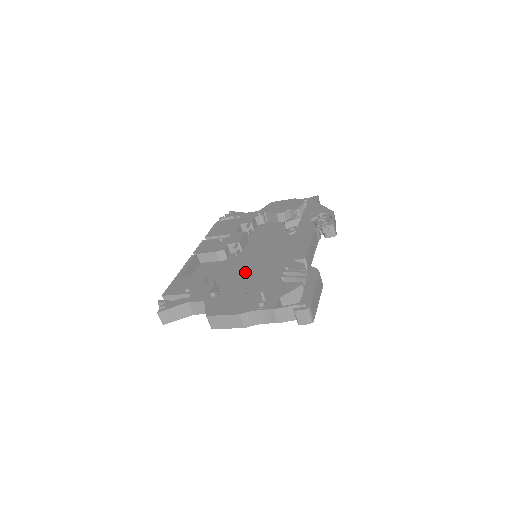
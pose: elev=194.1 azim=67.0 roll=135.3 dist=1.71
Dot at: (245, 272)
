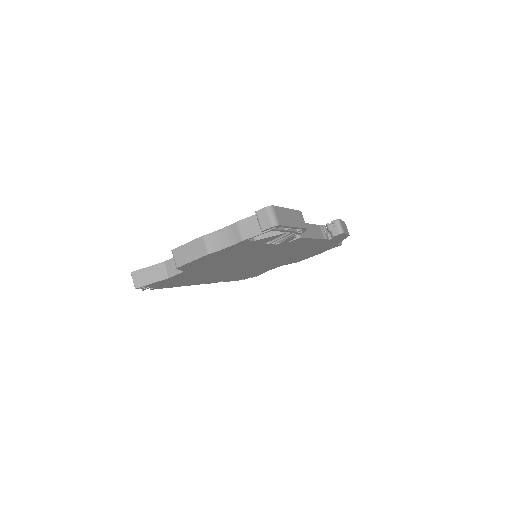
Dot at: occluded
